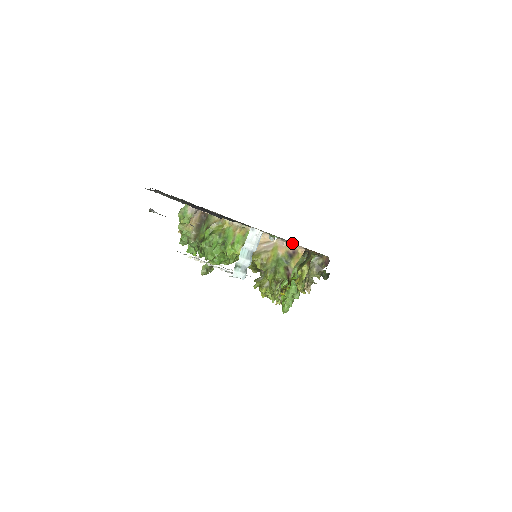
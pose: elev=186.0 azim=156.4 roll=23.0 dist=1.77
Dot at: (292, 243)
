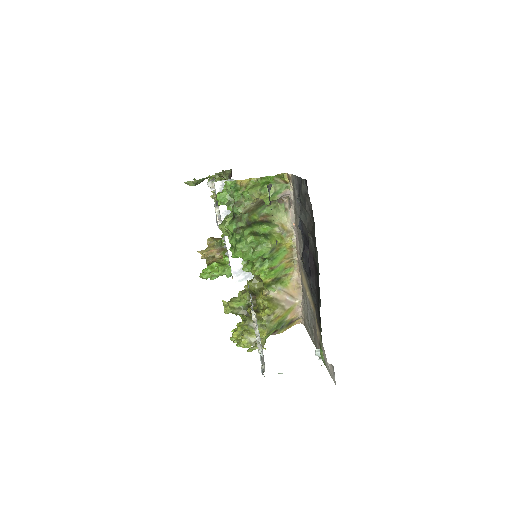
Dot at: (304, 318)
